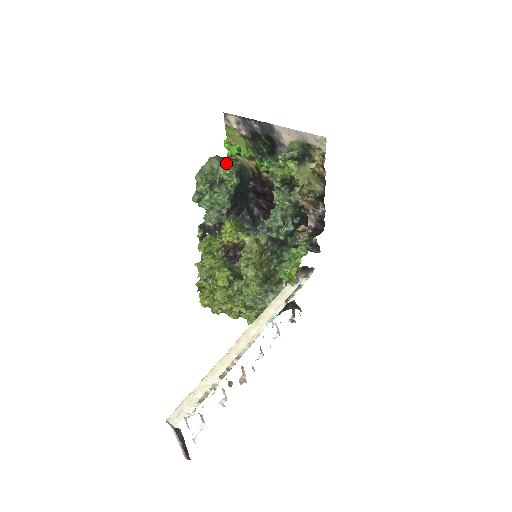
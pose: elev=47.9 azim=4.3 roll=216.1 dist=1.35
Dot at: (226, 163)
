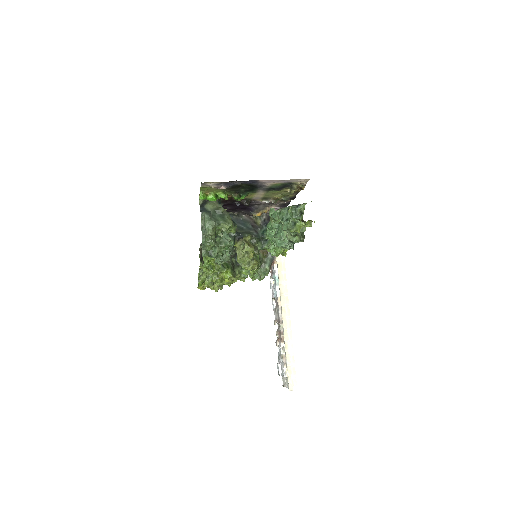
Dot at: (215, 215)
